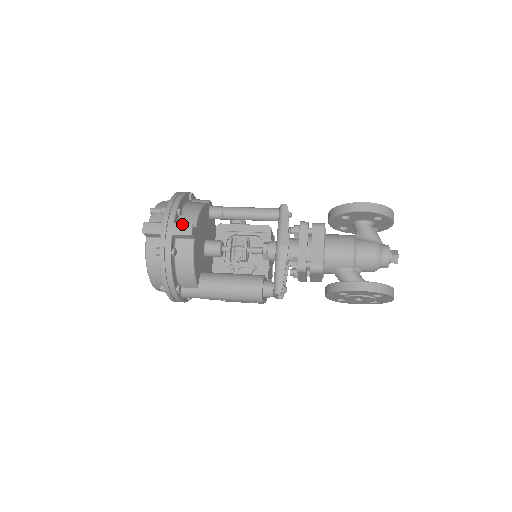
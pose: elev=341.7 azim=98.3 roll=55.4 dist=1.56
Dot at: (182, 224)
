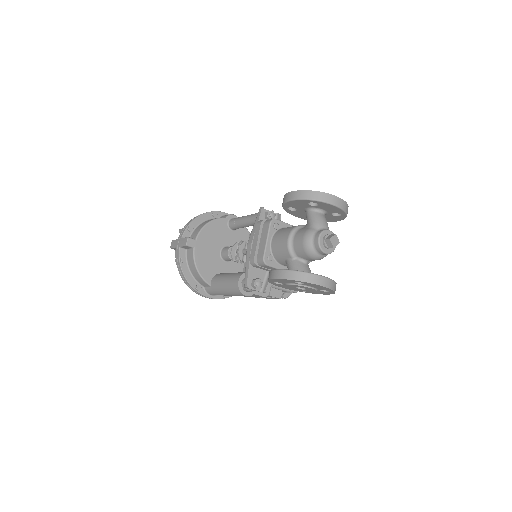
Dot at: (184, 238)
